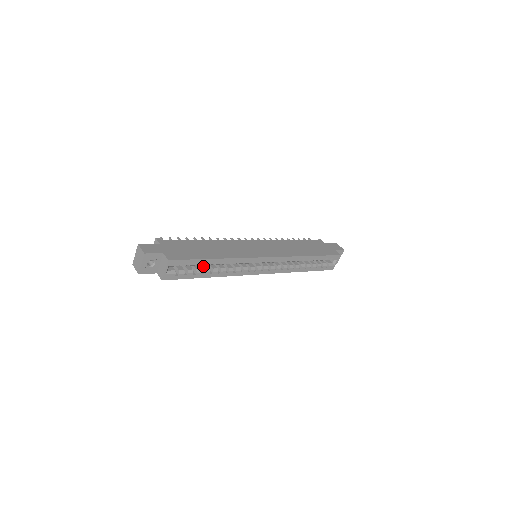
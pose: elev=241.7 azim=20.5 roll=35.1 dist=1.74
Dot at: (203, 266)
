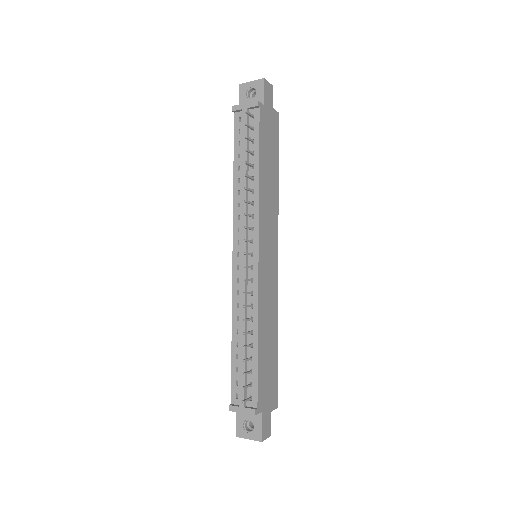
Dot at: occluded
